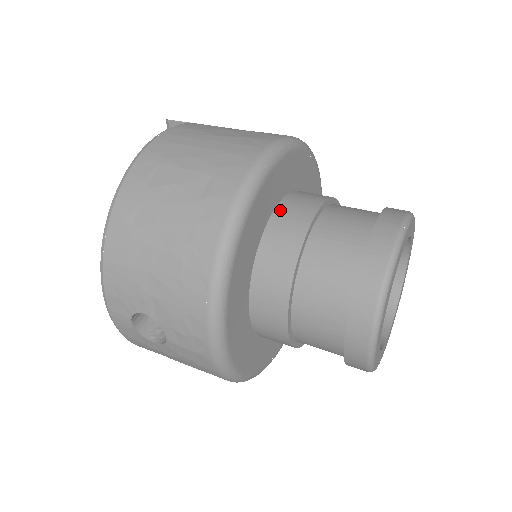
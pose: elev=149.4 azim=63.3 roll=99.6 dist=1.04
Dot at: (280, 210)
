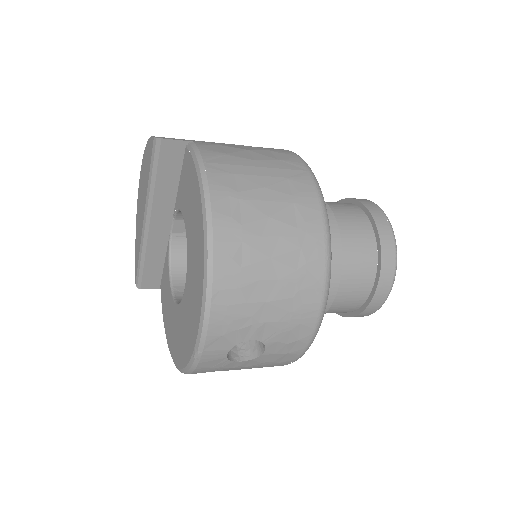
Dot at: occluded
